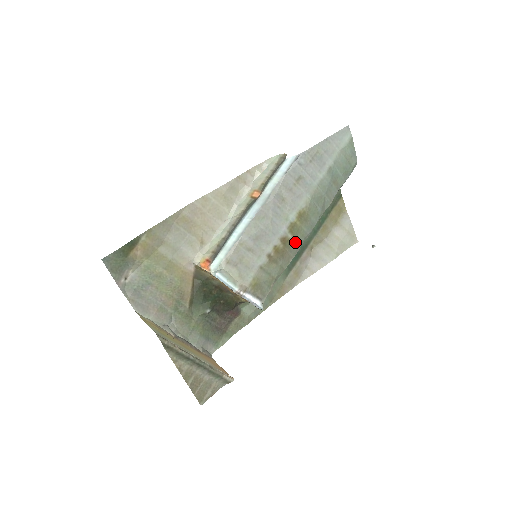
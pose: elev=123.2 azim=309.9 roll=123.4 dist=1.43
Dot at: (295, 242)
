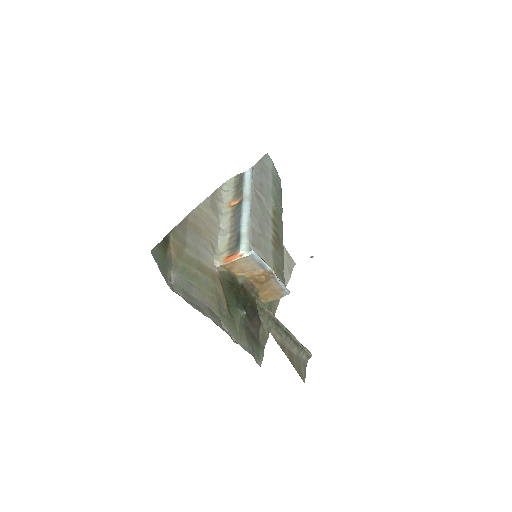
Dot at: (280, 236)
